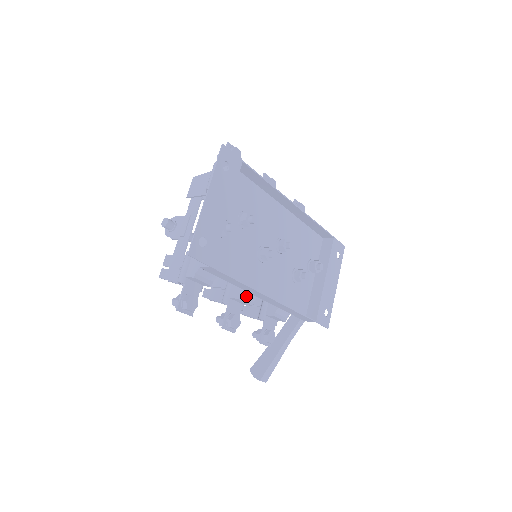
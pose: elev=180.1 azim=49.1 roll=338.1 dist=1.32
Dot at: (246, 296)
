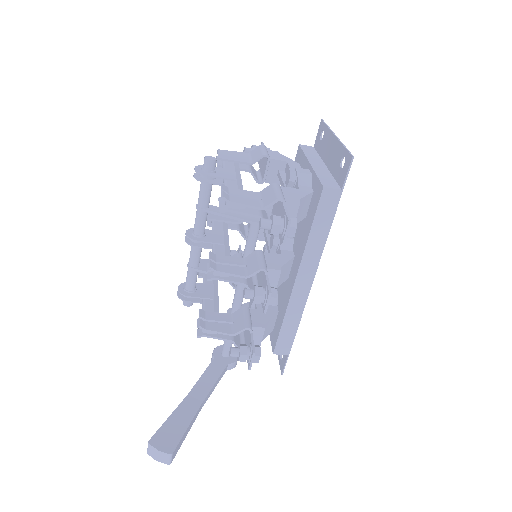
Dot at: (279, 276)
